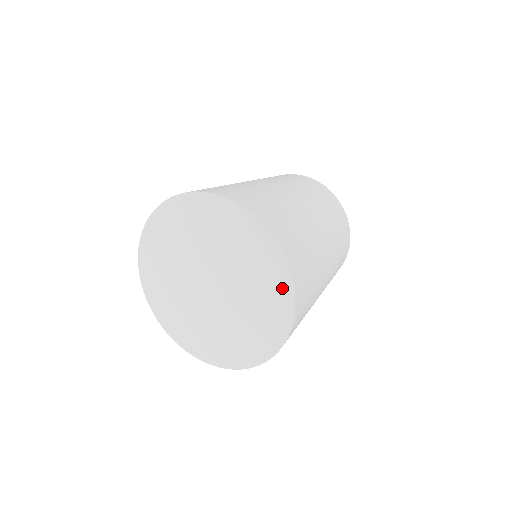
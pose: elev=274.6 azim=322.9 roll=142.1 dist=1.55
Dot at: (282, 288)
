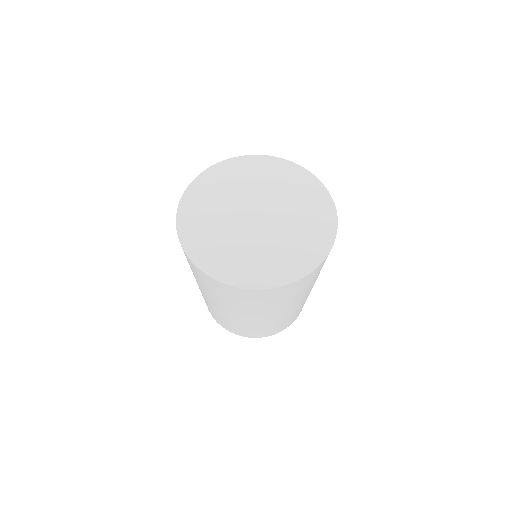
Dot at: (319, 248)
